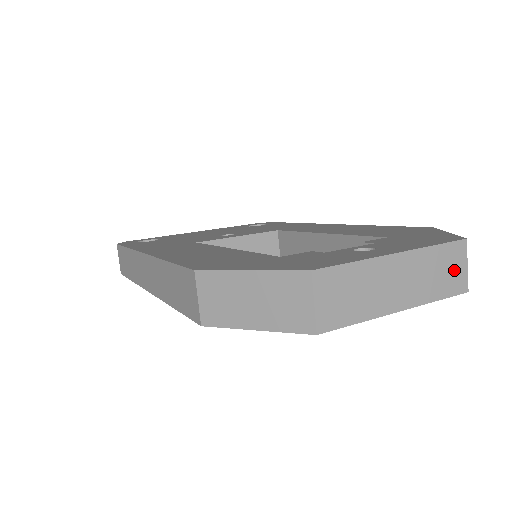
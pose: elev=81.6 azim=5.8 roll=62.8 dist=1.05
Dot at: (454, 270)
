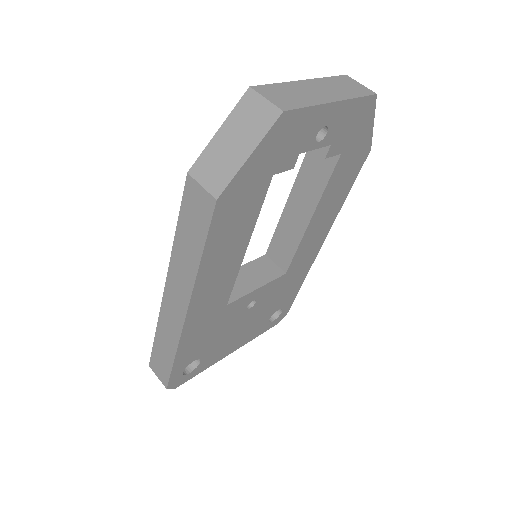
Dot at: (354, 86)
